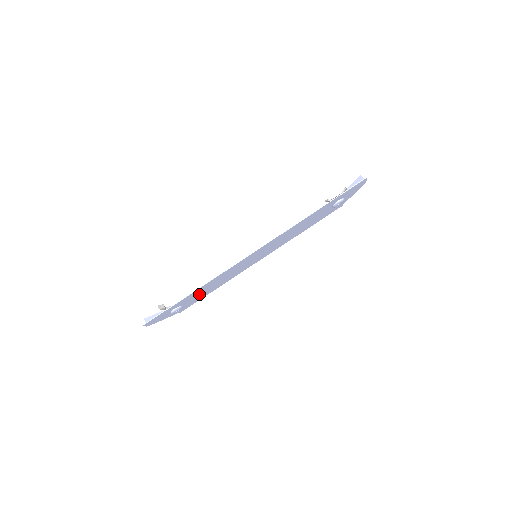
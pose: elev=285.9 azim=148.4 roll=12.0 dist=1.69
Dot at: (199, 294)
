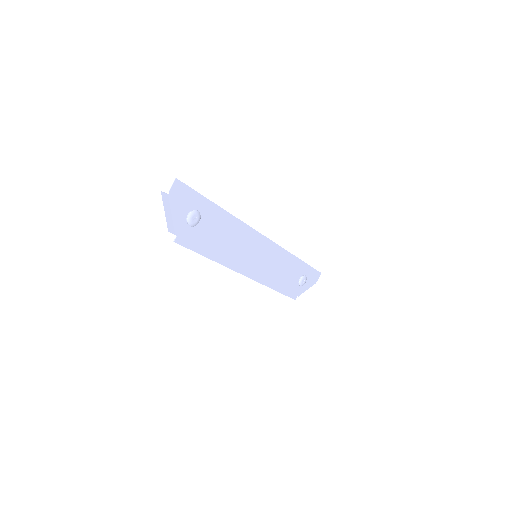
Dot at: (212, 232)
